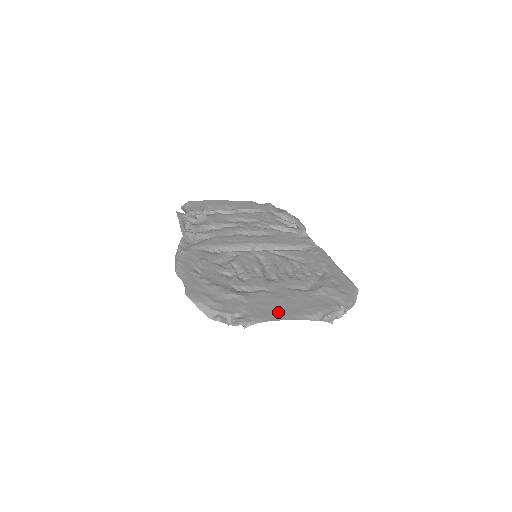
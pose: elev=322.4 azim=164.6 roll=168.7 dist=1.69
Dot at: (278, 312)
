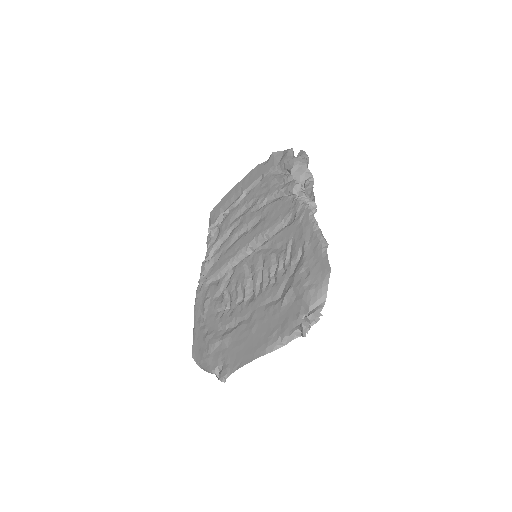
Dot at: (246, 352)
